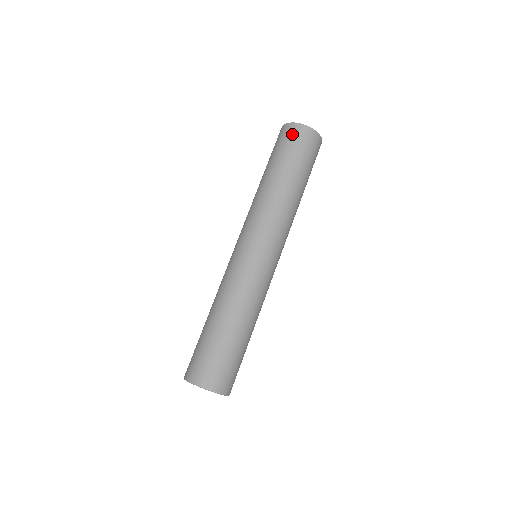
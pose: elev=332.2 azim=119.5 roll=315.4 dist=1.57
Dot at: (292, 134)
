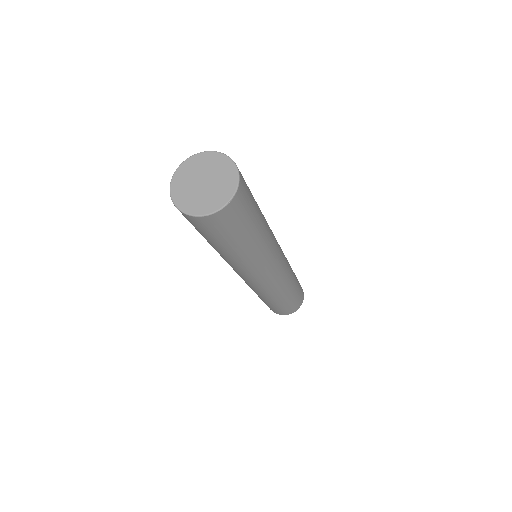
Dot at: occluded
